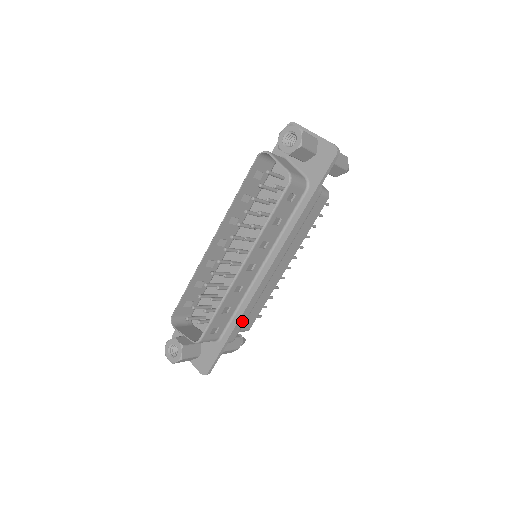
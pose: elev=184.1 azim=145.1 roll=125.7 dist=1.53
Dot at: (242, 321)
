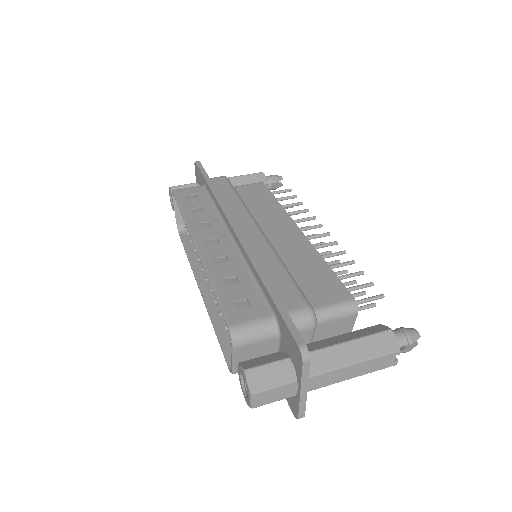
Dot at: occluded
